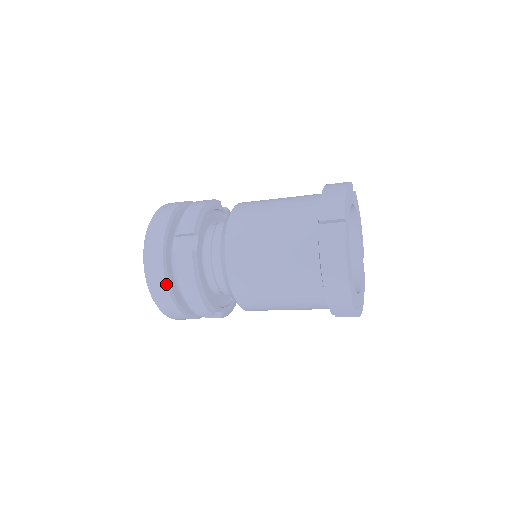
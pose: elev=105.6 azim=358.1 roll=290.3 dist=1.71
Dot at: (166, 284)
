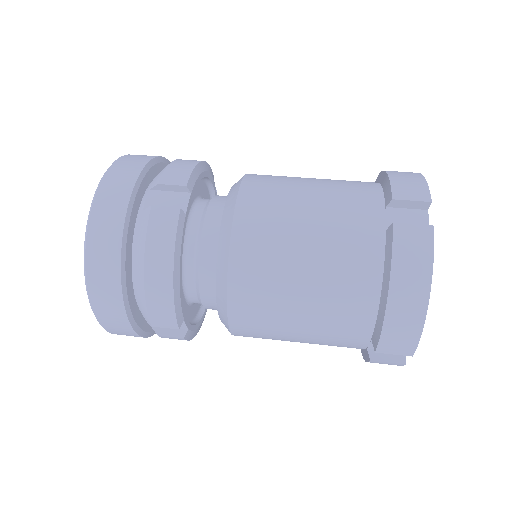
Dot at: (120, 256)
